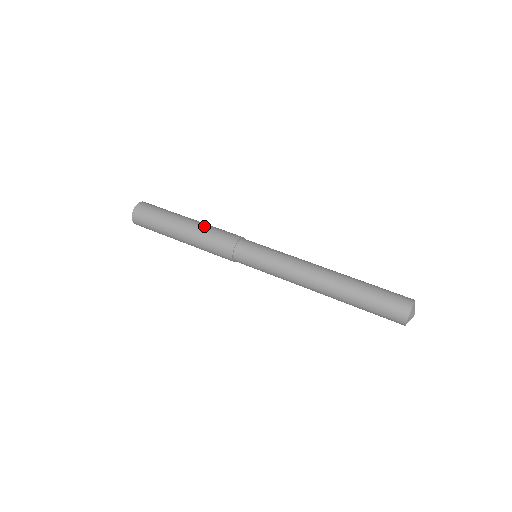
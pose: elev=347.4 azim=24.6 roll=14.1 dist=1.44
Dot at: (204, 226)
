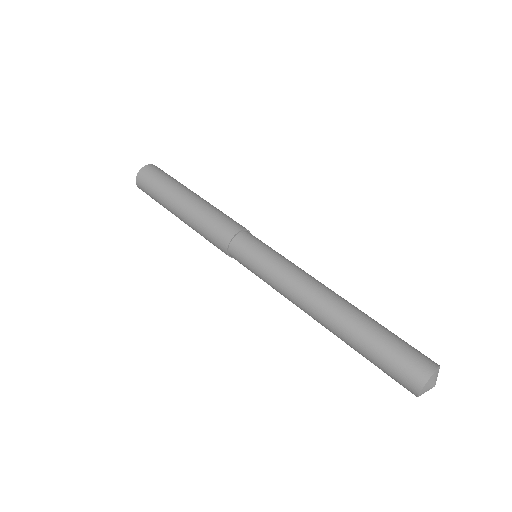
Dot at: (205, 207)
